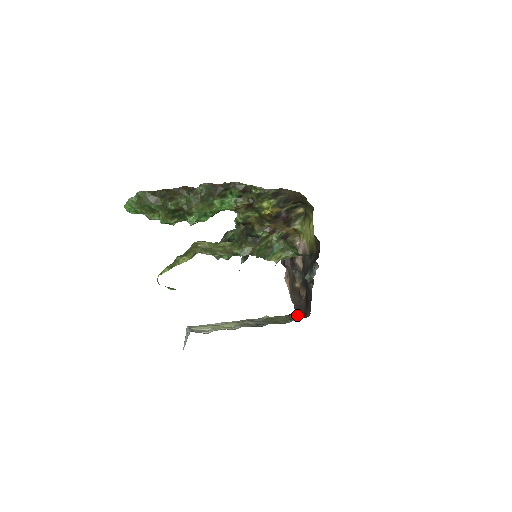
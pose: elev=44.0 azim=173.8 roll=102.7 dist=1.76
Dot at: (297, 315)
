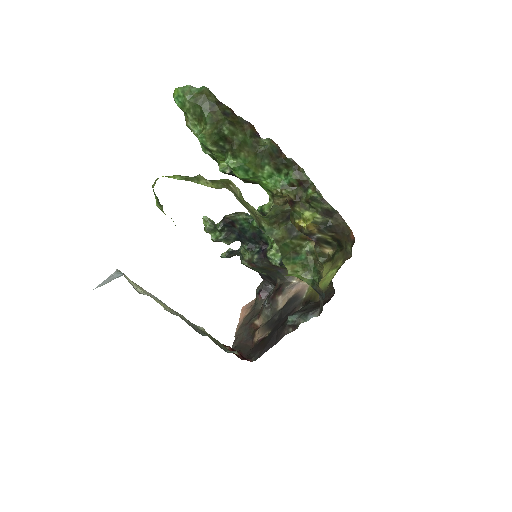
Dot at: occluded
